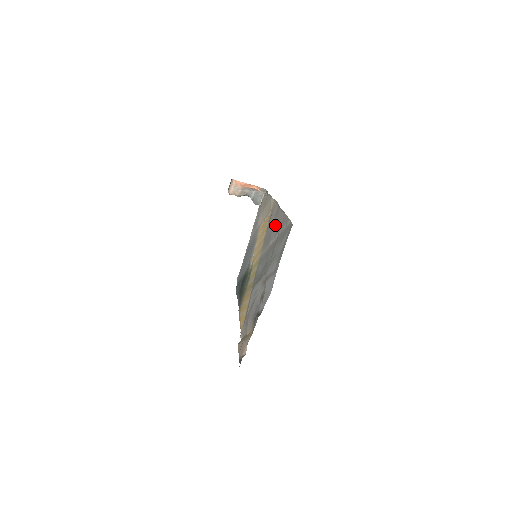
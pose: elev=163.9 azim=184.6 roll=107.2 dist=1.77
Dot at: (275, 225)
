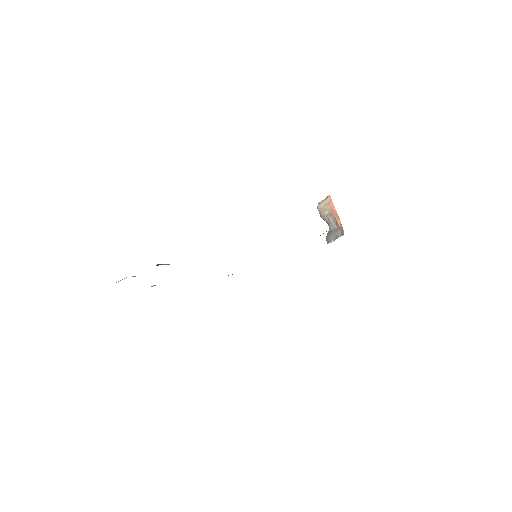
Dot at: occluded
